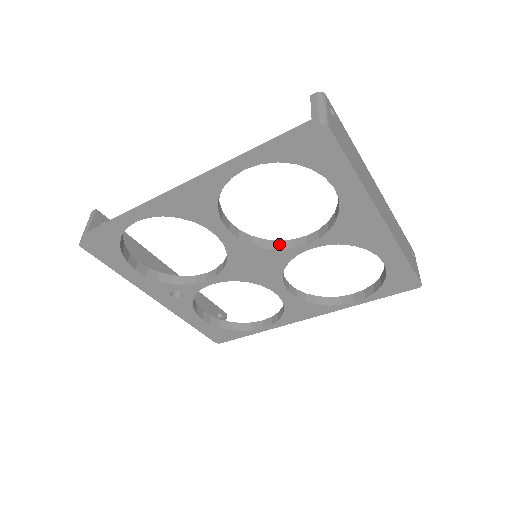
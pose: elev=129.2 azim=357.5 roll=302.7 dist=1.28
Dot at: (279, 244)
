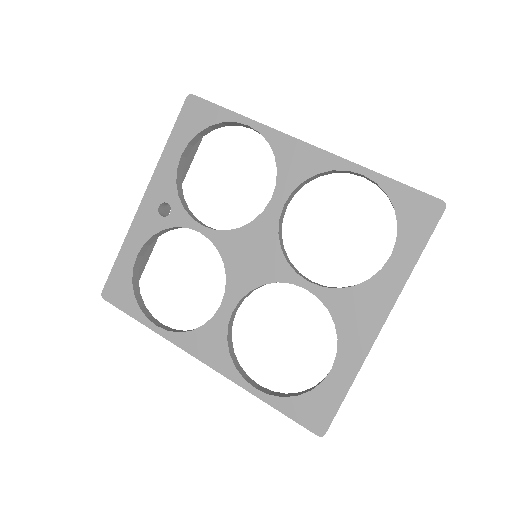
Dot at: (290, 262)
